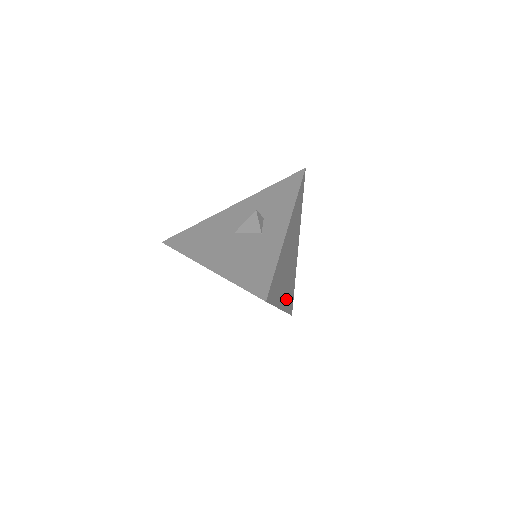
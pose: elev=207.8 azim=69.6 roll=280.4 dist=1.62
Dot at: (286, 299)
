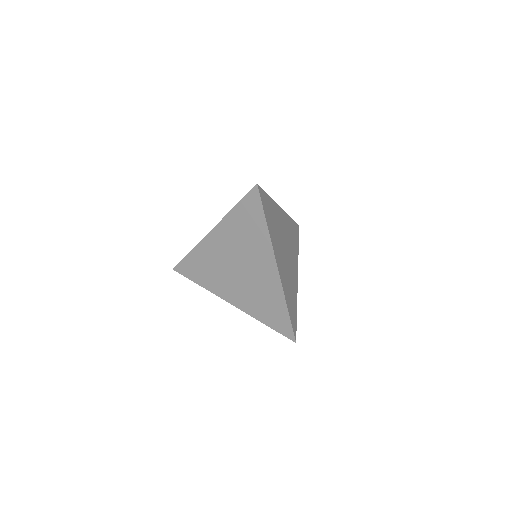
Dot at: (284, 282)
